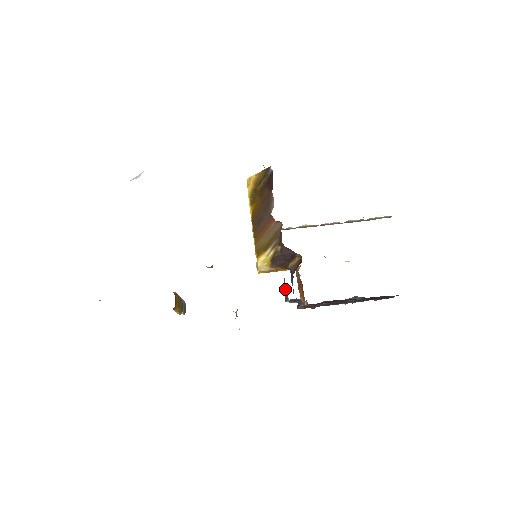
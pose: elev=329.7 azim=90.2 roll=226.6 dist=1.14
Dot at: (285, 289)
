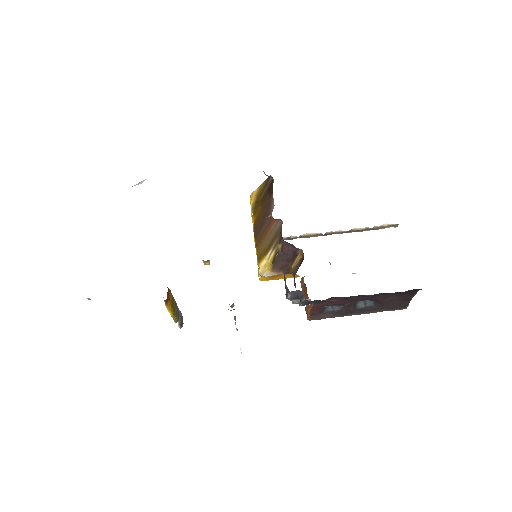
Dot at: (285, 282)
